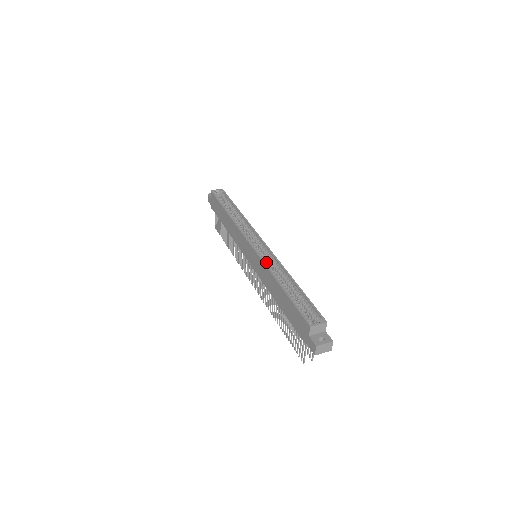
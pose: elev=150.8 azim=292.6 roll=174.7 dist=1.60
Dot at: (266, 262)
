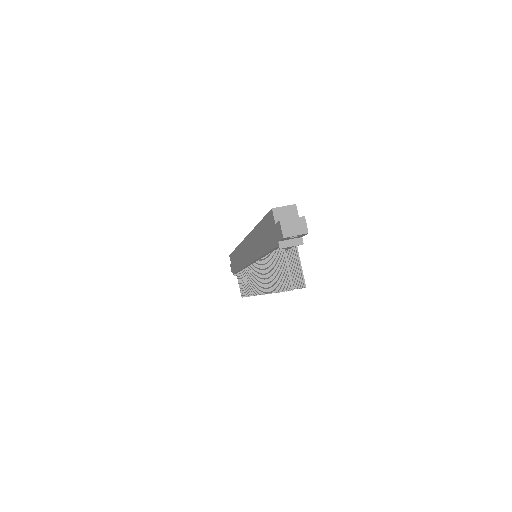
Dot at: occluded
